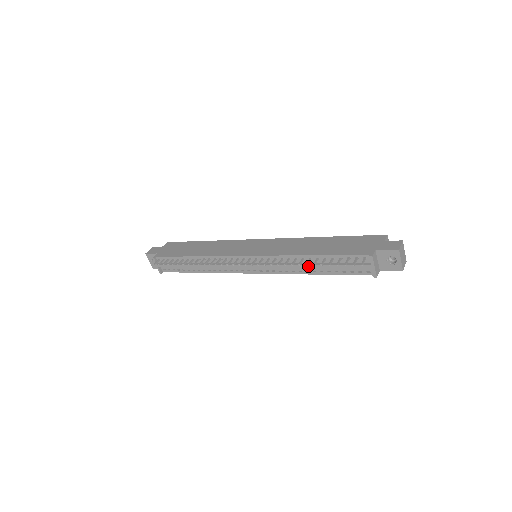
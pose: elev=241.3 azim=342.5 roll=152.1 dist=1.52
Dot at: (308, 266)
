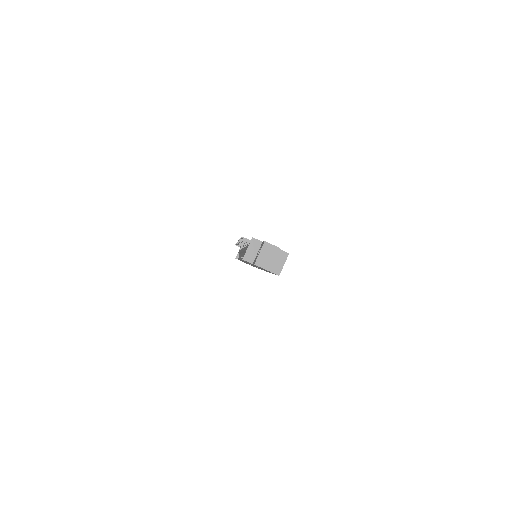
Dot at: occluded
